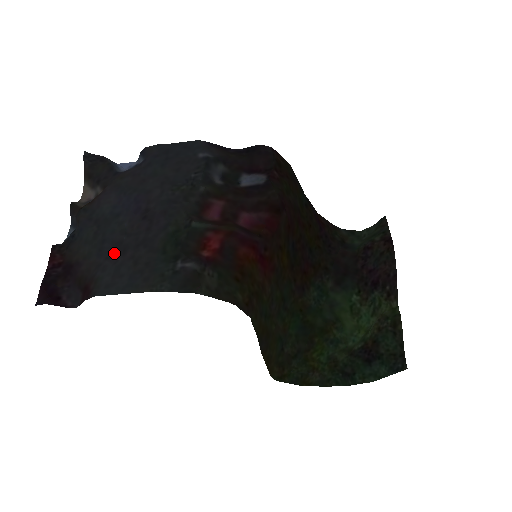
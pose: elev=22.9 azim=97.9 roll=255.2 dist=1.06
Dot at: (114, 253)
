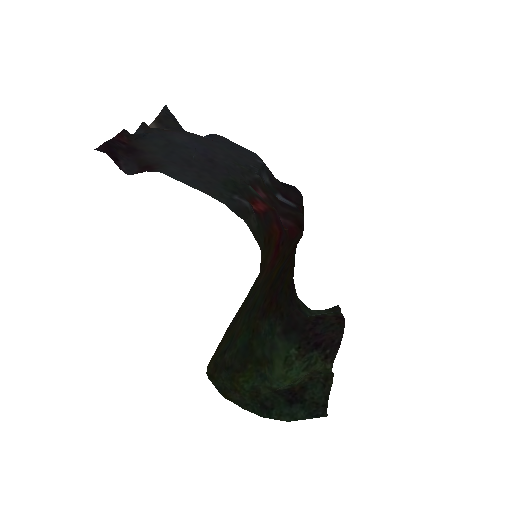
Dot at: (180, 163)
